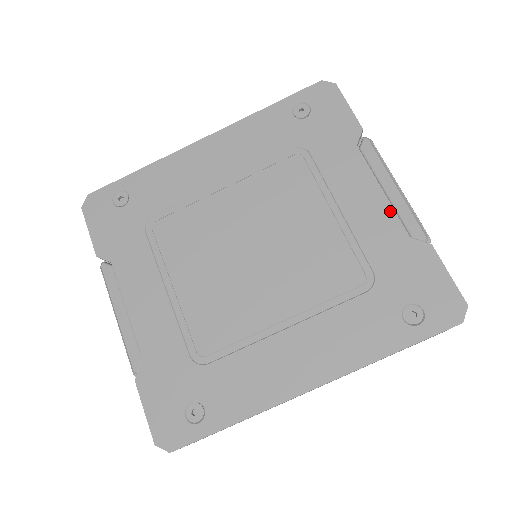
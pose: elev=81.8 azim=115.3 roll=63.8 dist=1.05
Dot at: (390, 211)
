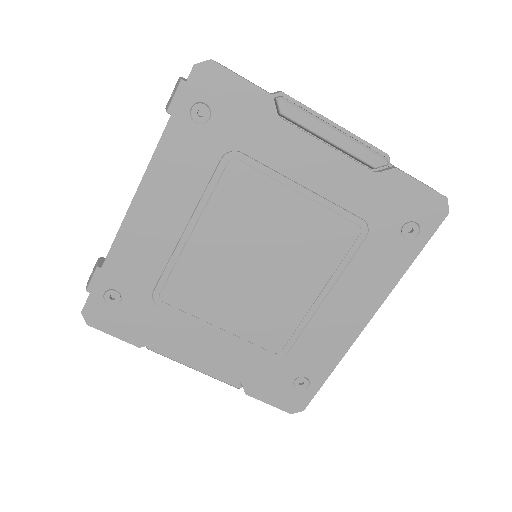
Dot at: (346, 161)
